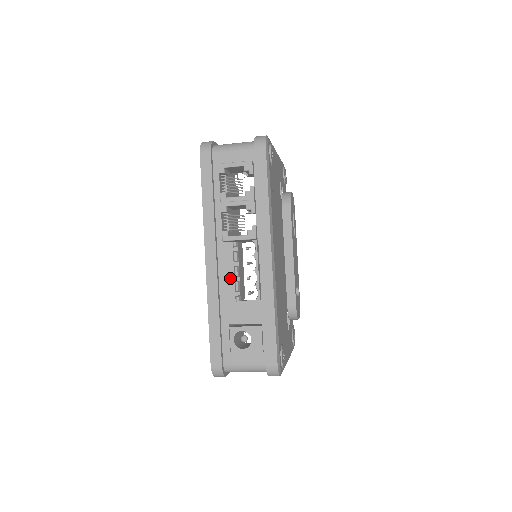
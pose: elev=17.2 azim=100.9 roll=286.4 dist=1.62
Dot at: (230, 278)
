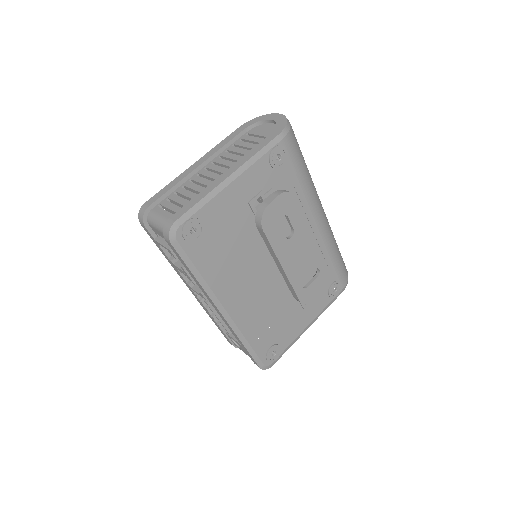
Dot at: occluded
